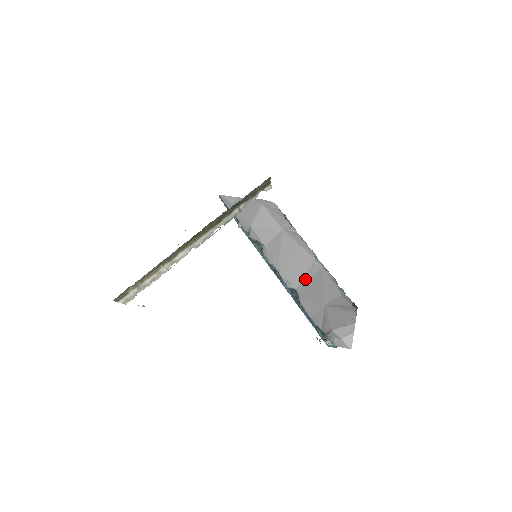
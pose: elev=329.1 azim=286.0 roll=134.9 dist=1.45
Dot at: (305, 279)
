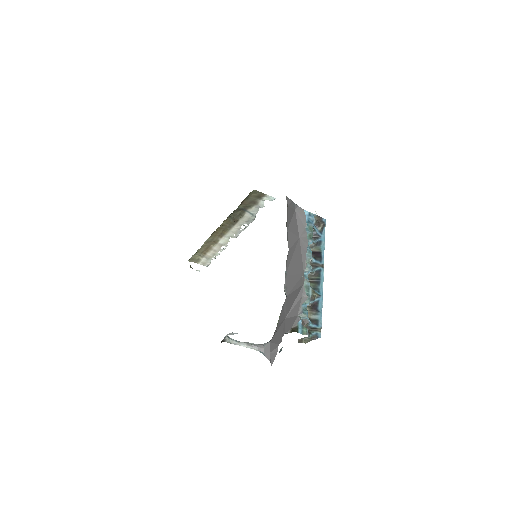
Dot at: (293, 290)
